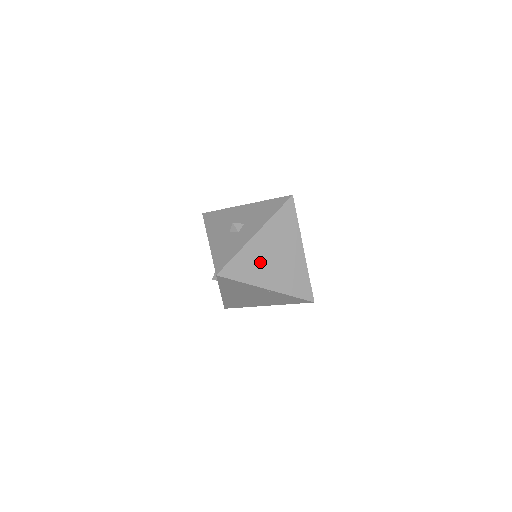
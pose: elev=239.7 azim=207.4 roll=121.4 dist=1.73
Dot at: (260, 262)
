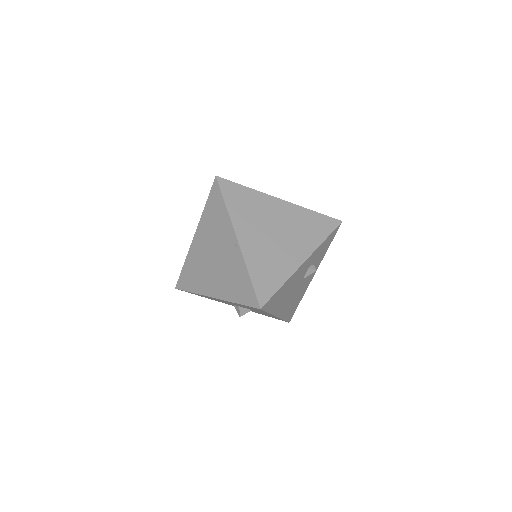
Dot at: (258, 216)
